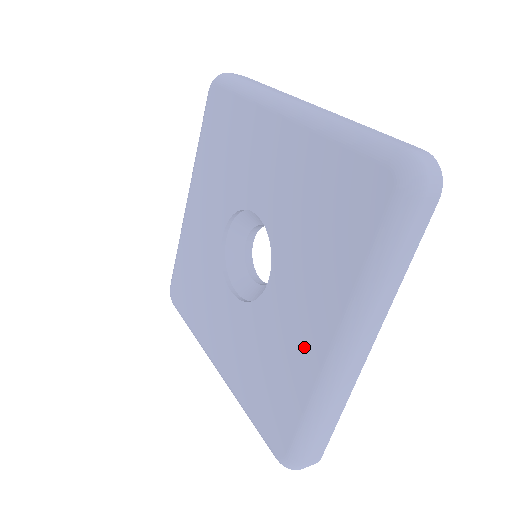
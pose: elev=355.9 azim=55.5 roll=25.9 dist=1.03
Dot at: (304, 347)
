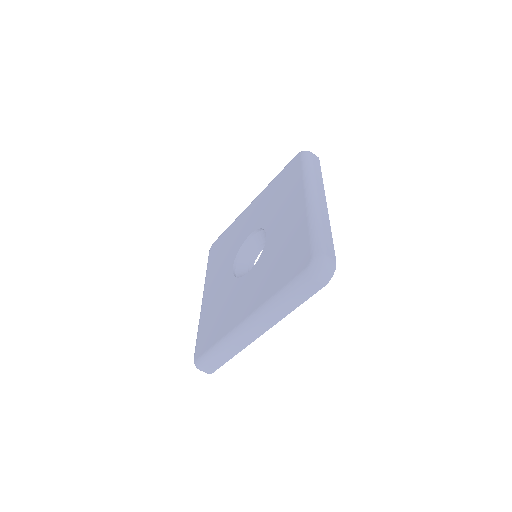
Dot at: (295, 219)
